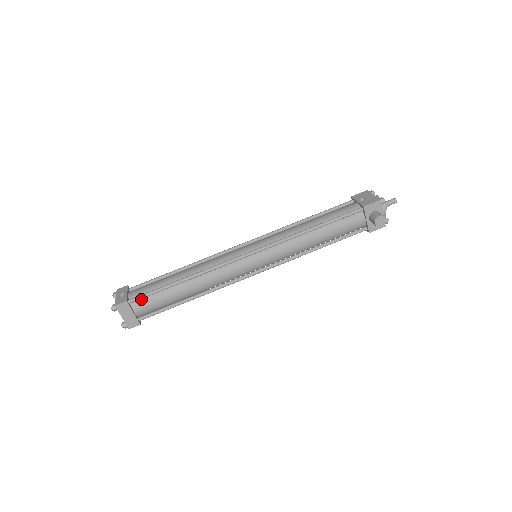
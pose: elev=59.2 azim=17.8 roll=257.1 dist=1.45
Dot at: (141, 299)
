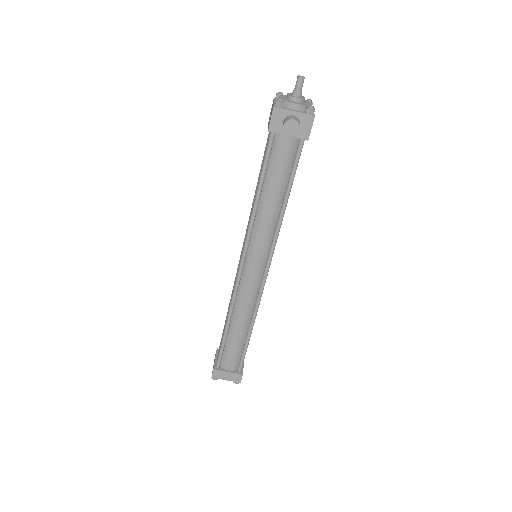
Dot at: (222, 359)
